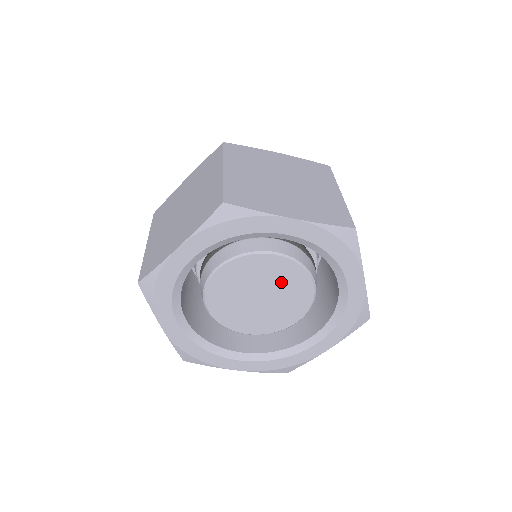
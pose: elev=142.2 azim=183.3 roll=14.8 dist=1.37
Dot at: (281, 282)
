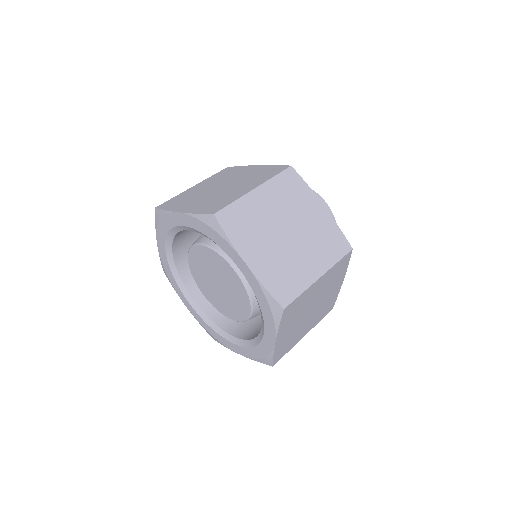
Dot at: (219, 270)
